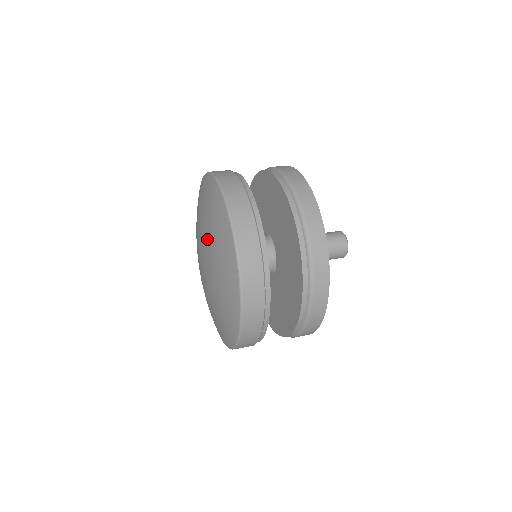
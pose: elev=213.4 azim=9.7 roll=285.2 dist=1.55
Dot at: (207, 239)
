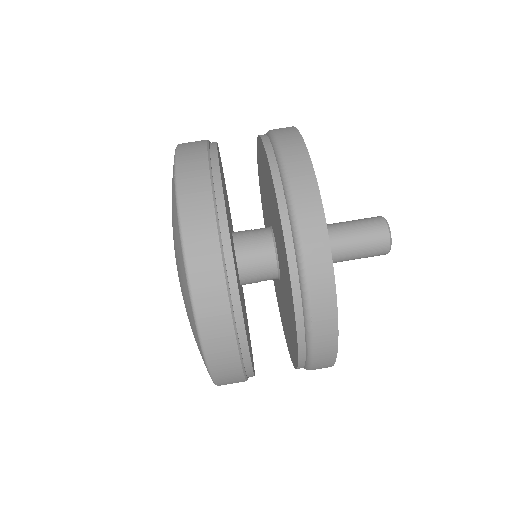
Dot at: occluded
